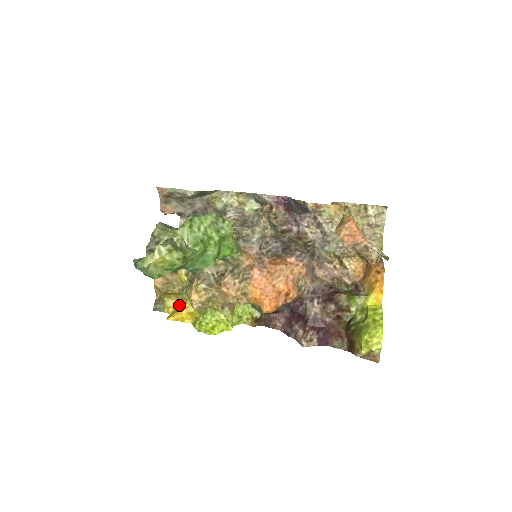
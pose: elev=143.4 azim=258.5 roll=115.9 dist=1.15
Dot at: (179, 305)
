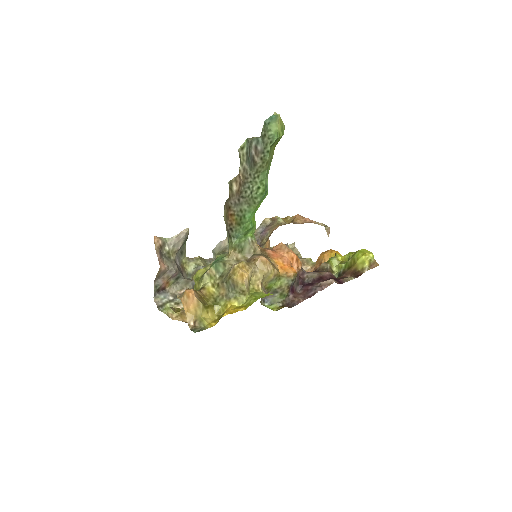
Dot at: (218, 318)
